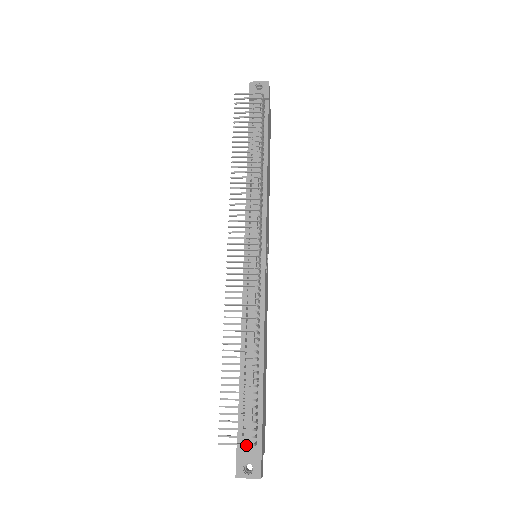
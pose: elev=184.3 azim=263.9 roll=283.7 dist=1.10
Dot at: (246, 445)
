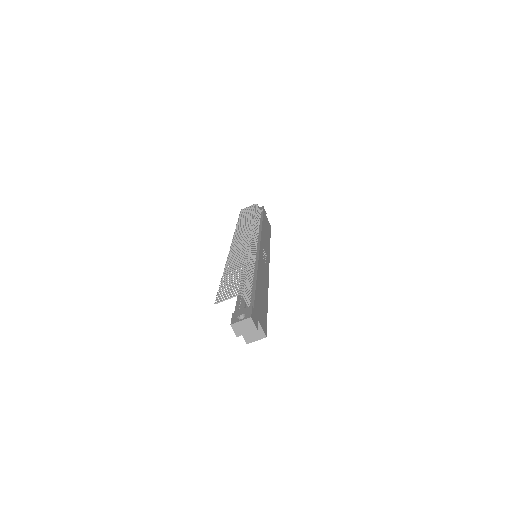
Dot at: (236, 295)
